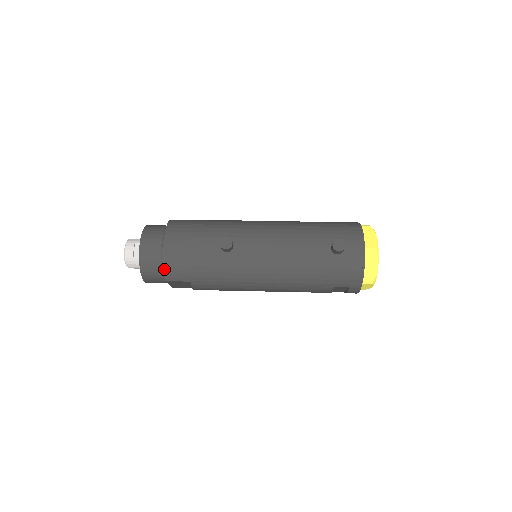
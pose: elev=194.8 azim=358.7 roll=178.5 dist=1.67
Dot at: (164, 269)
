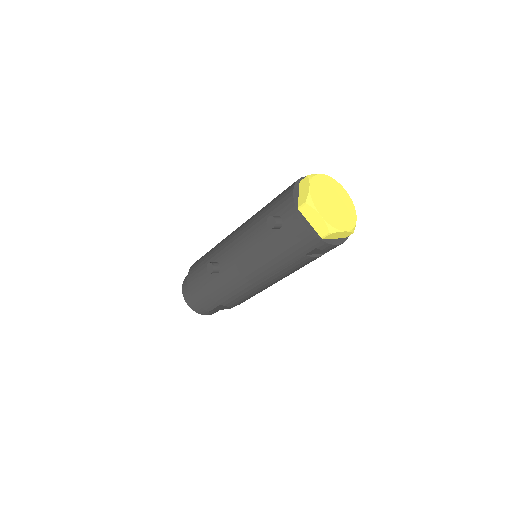
Dot at: (199, 305)
